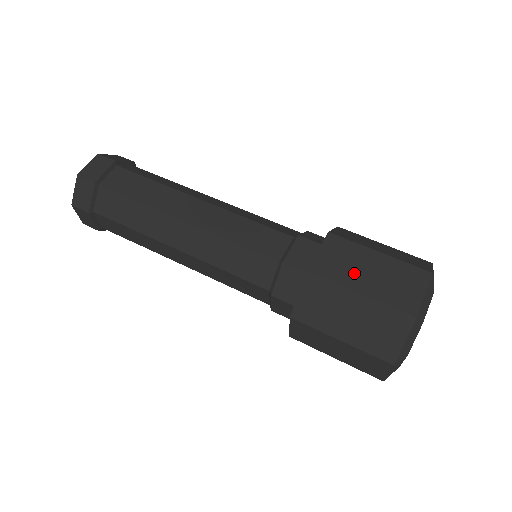
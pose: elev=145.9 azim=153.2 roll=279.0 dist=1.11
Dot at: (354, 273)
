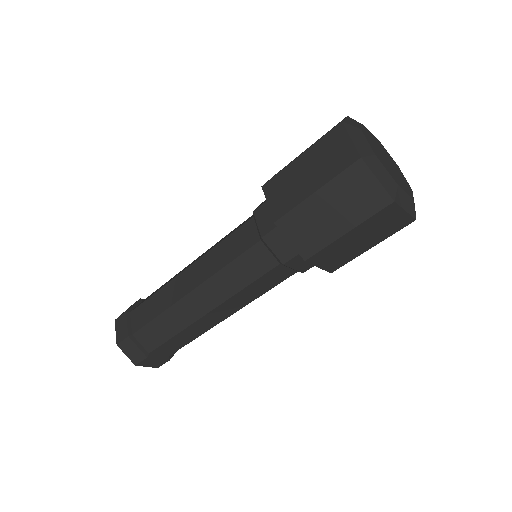
Dot at: (326, 226)
